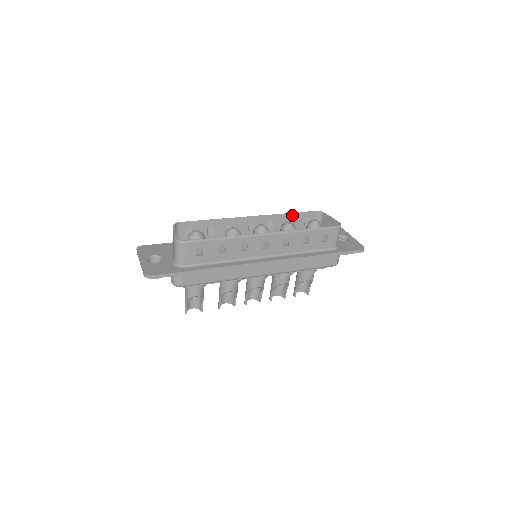
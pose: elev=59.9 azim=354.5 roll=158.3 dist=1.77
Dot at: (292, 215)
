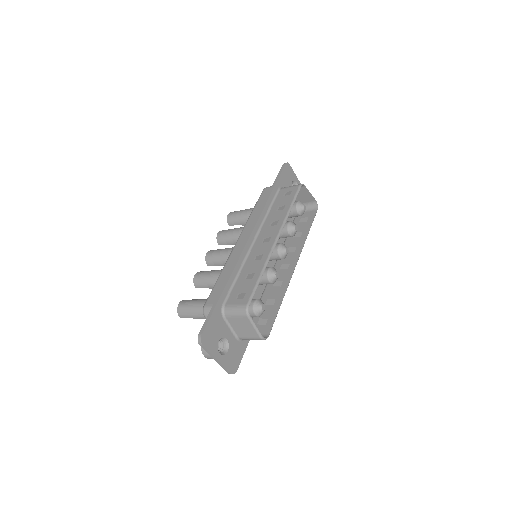
Dot at: (290, 206)
